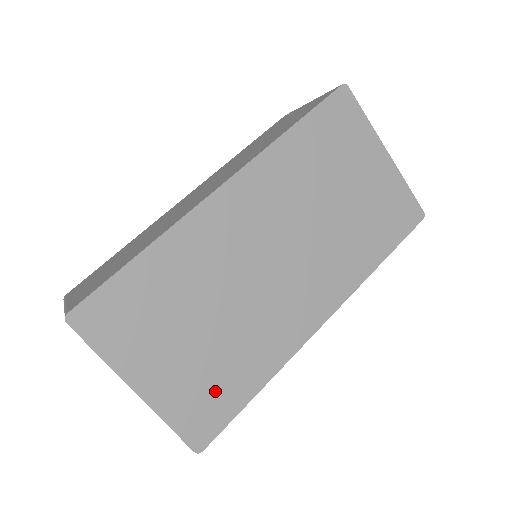
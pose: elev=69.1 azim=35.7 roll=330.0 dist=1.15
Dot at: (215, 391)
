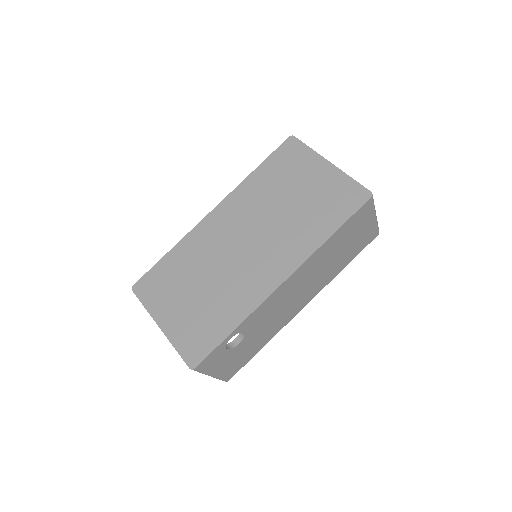
Dot at: (204, 329)
